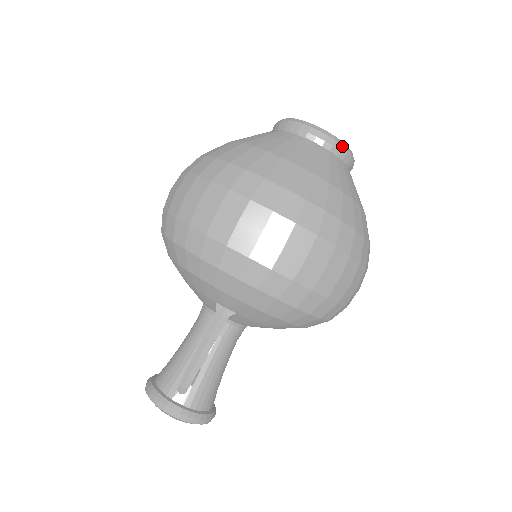
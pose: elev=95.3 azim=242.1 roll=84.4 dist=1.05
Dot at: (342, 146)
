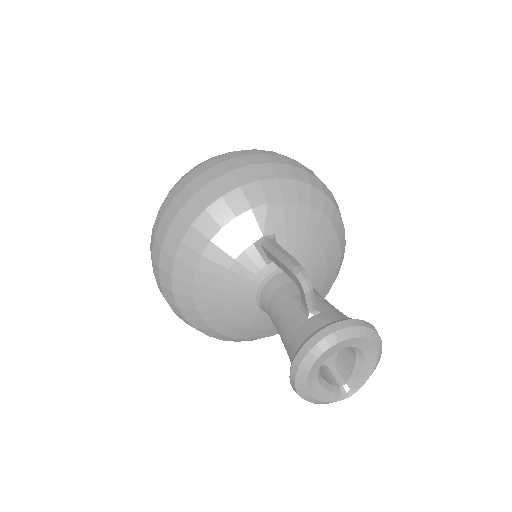
Dot at: occluded
